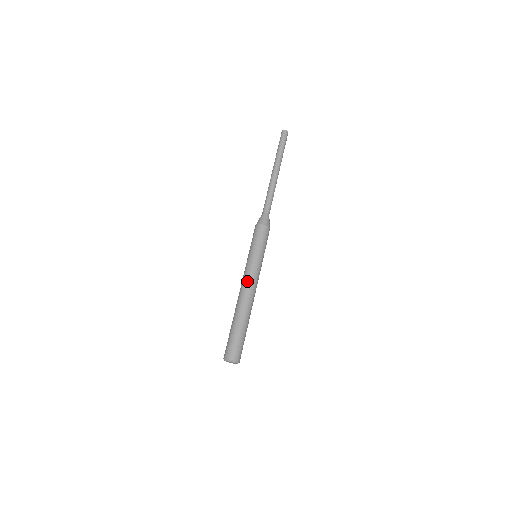
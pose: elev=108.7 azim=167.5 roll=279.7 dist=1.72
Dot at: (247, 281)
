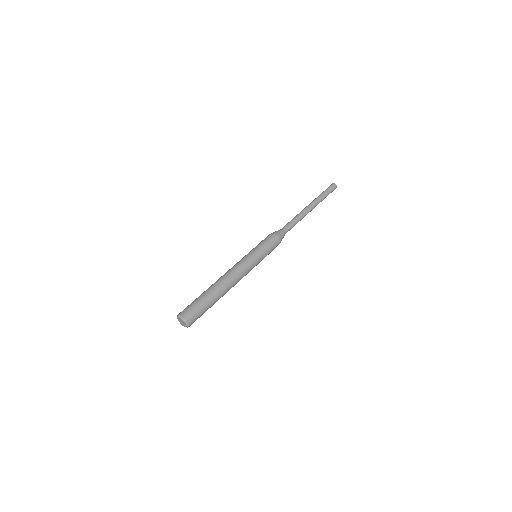
Dot at: (233, 266)
